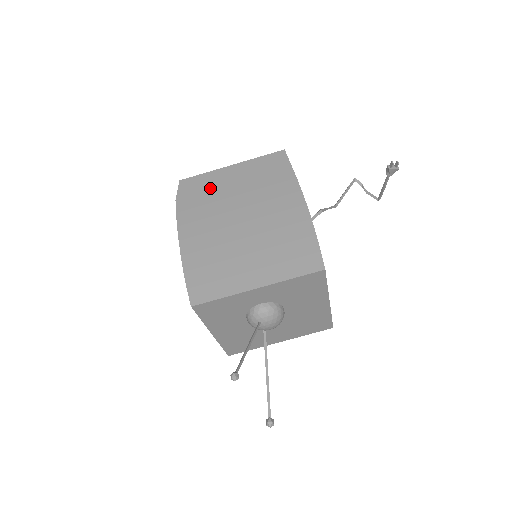
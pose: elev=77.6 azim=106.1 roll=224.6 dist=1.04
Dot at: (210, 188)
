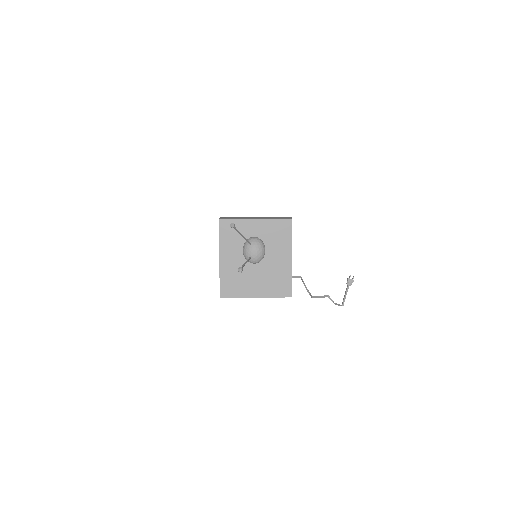
Dot at: occluded
